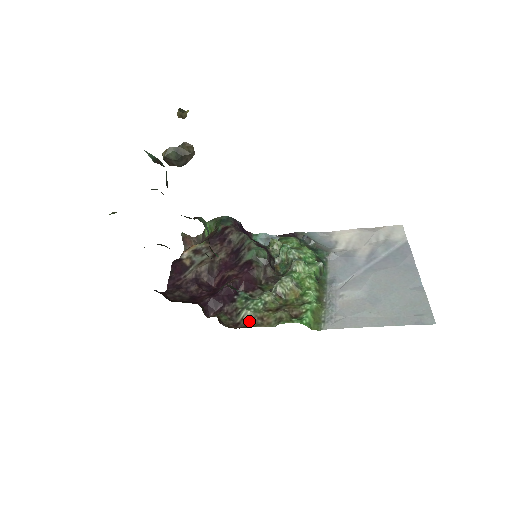
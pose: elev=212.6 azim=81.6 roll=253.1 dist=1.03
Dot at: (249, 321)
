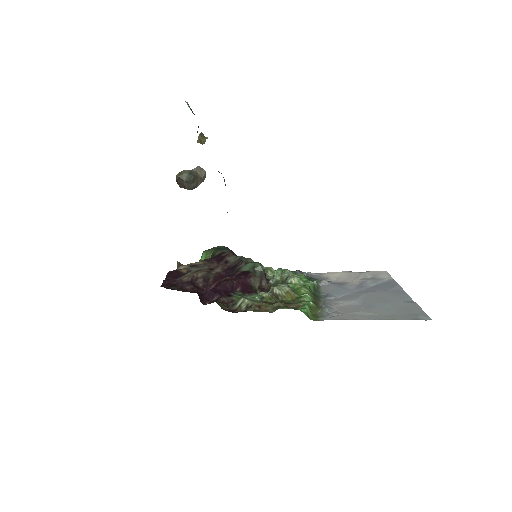
Dot at: (246, 308)
